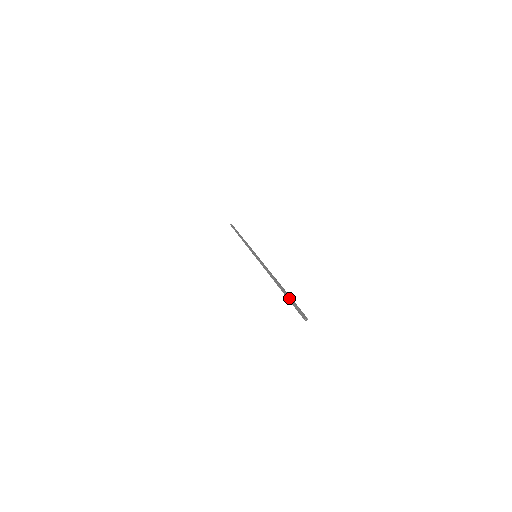
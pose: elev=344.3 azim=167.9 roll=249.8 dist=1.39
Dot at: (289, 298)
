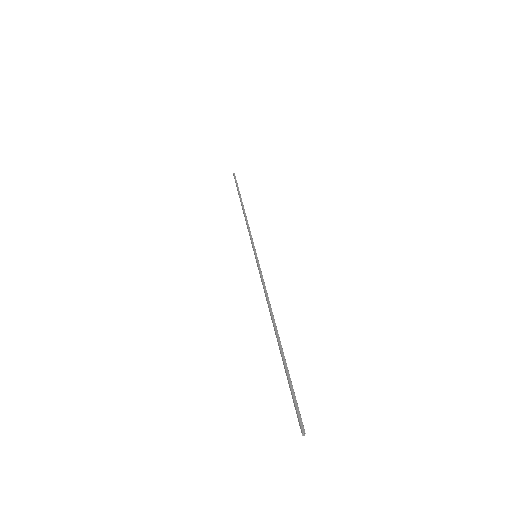
Dot at: (286, 374)
